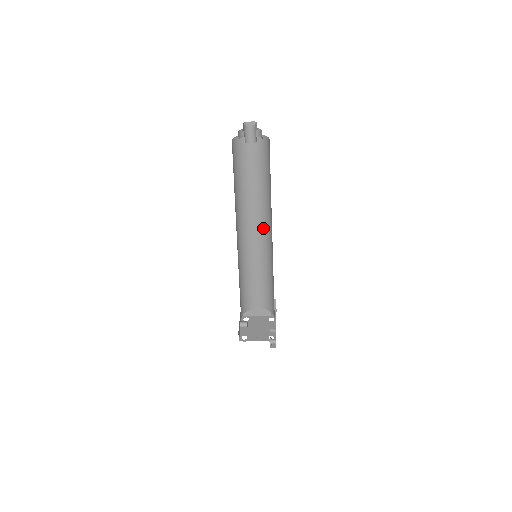
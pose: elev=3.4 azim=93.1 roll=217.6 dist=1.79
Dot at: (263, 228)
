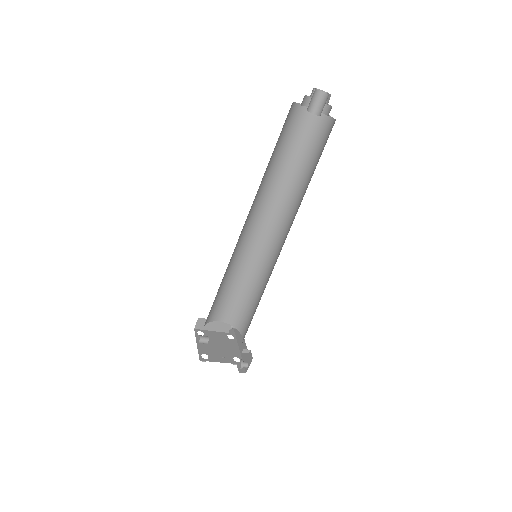
Dot at: (269, 224)
